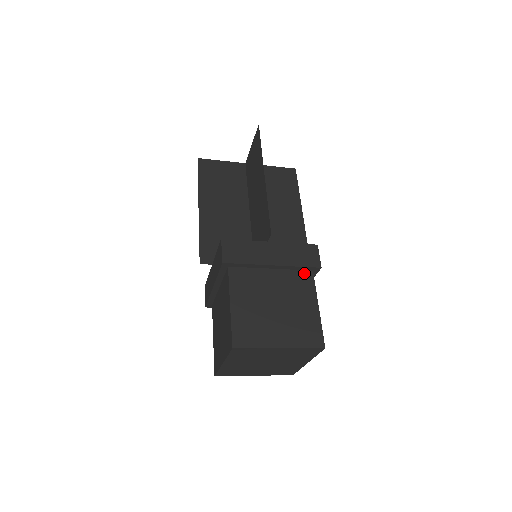
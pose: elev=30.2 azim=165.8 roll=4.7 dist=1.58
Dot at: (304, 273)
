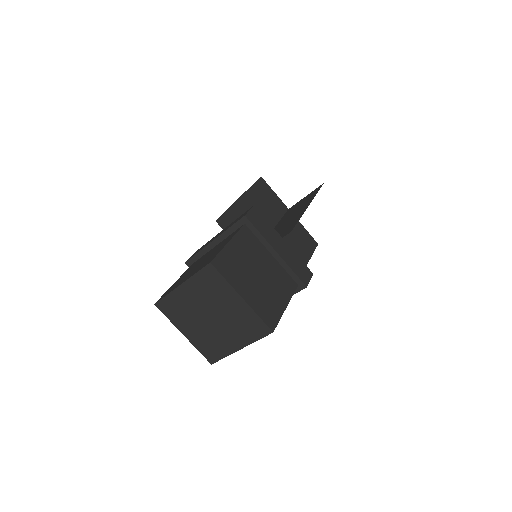
Dot at: (291, 280)
